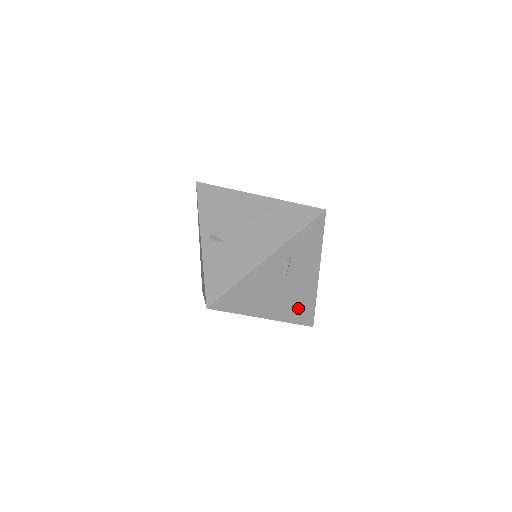
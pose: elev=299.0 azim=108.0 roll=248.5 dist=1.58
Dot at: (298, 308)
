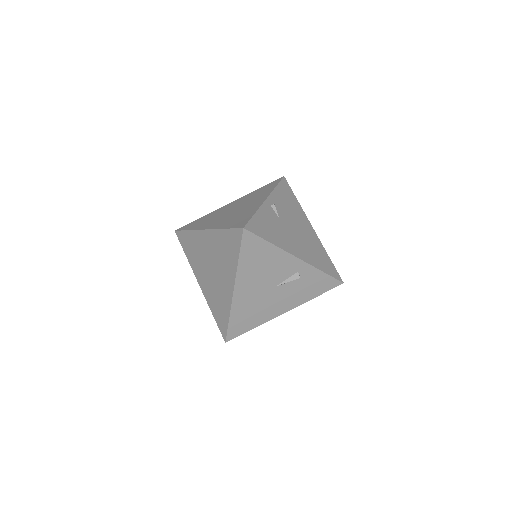
Dot at: (247, 315)
